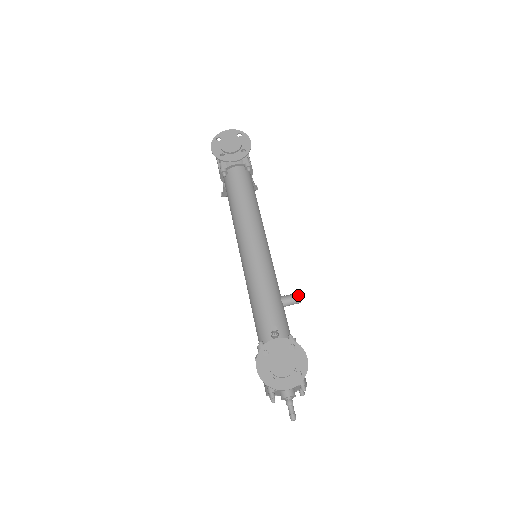
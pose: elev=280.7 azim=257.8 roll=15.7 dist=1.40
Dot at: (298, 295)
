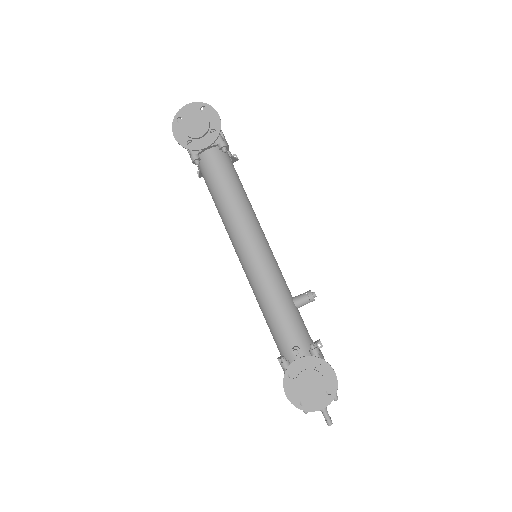
Dot at: (311, 294)
